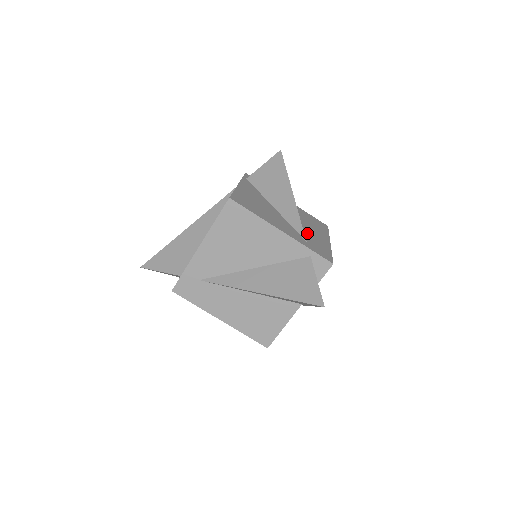
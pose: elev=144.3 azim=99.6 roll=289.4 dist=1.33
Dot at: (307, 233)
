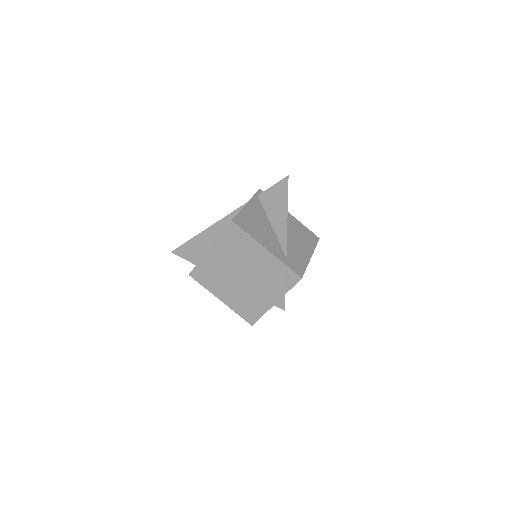
Dot at: (292, 249)
